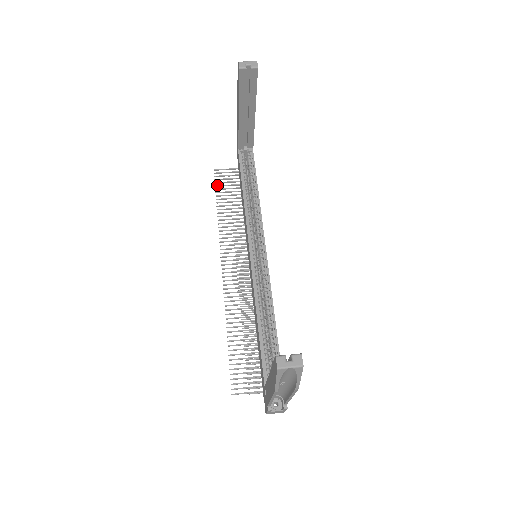
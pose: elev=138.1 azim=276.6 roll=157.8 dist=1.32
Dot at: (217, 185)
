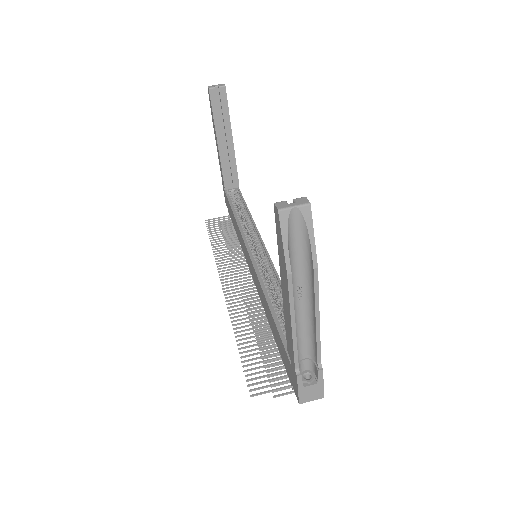
Dot at: (209, 229)
